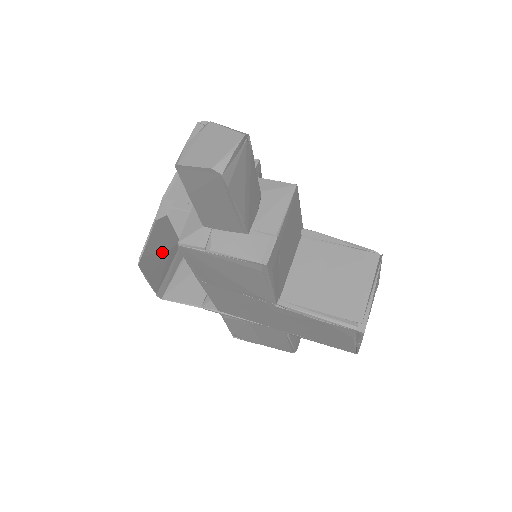
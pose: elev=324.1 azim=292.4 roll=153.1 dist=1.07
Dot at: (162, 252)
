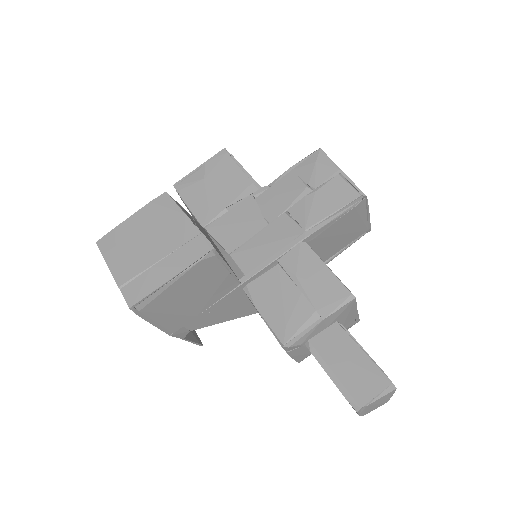
Dot at: occluded
